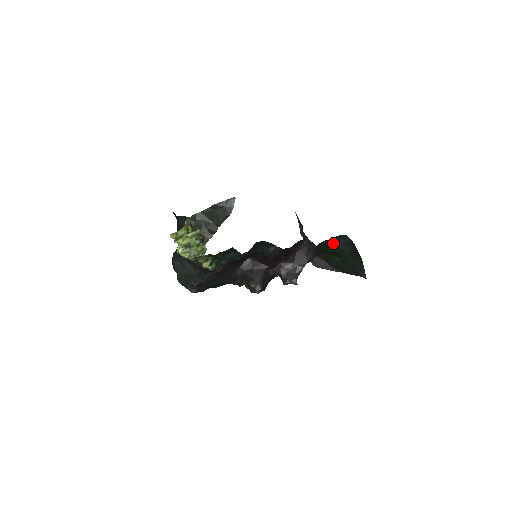
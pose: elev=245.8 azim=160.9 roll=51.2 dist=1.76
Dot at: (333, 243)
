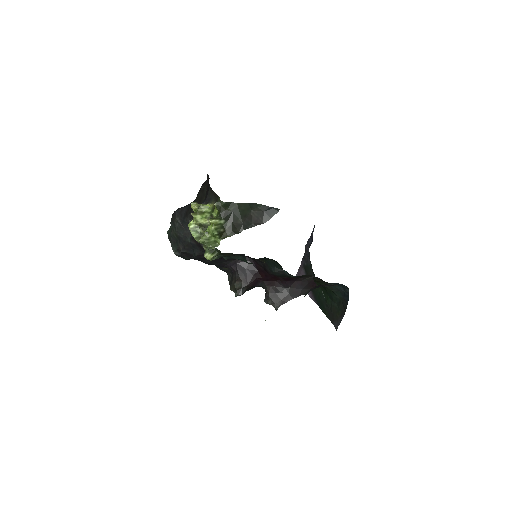
Dot at: occluded
